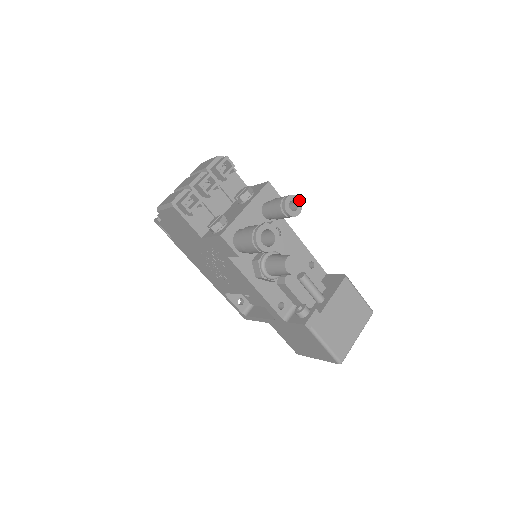
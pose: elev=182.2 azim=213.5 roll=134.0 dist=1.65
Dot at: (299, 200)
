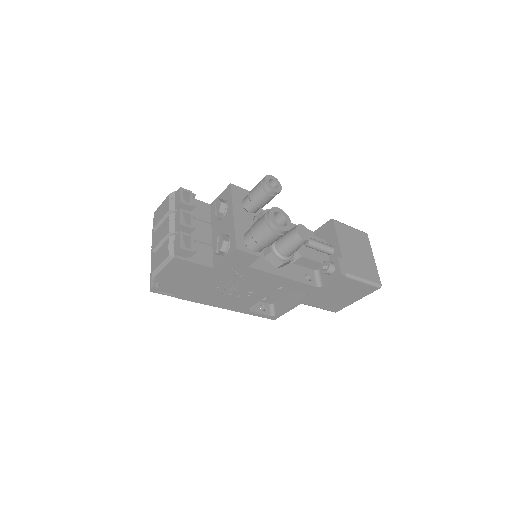
Dot at: (273, 177)
